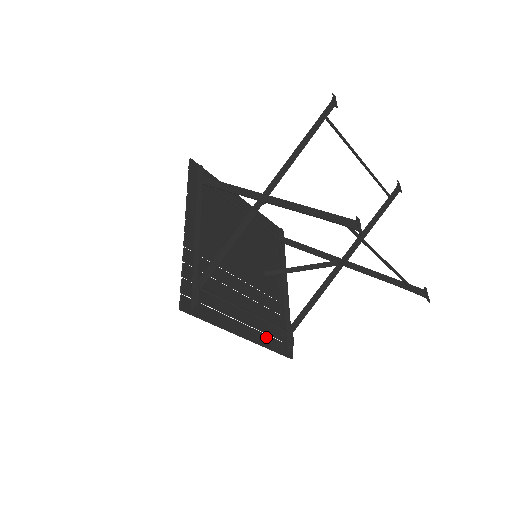
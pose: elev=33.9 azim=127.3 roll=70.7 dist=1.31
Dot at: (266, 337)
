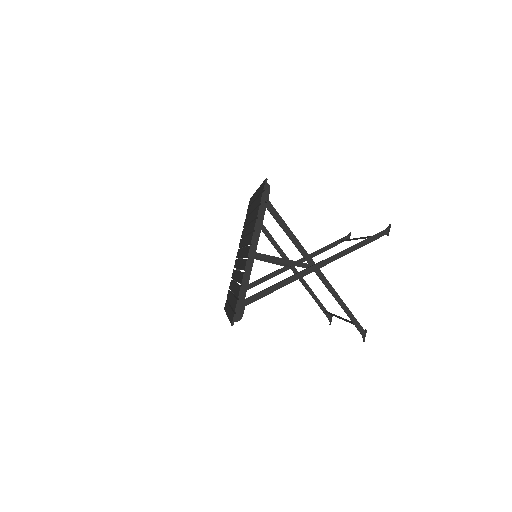
Dot at: occluded
